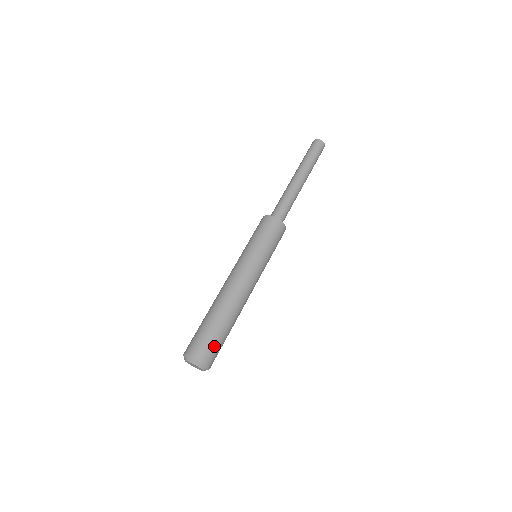
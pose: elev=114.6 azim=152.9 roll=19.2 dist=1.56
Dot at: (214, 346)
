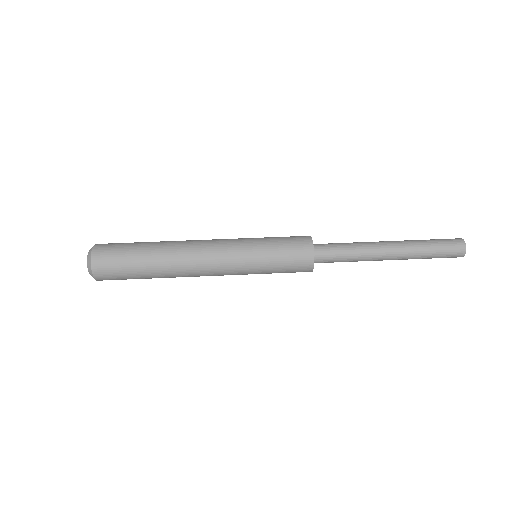
Dot at: (118, 271)
